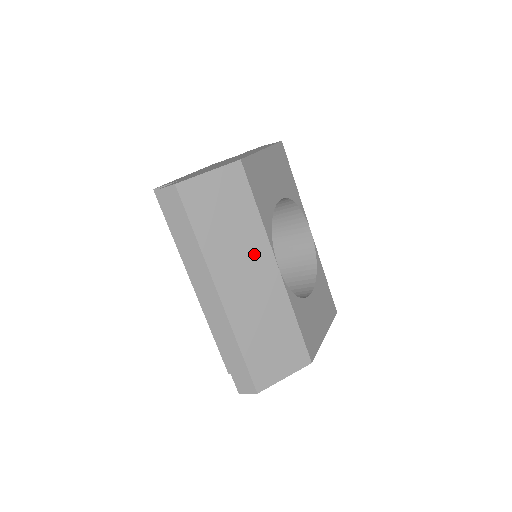
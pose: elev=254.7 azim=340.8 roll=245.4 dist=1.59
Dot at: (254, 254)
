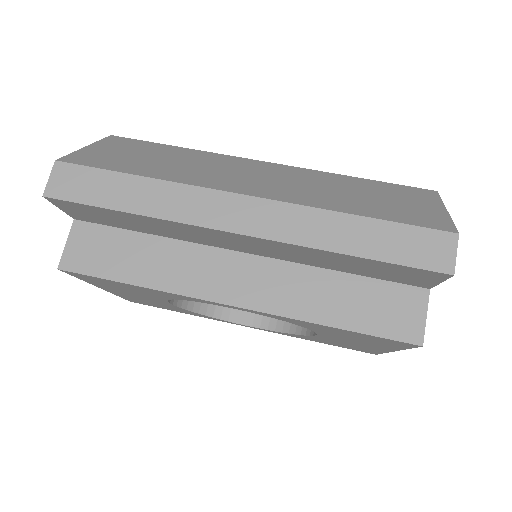
Dot at: (227, 164)
